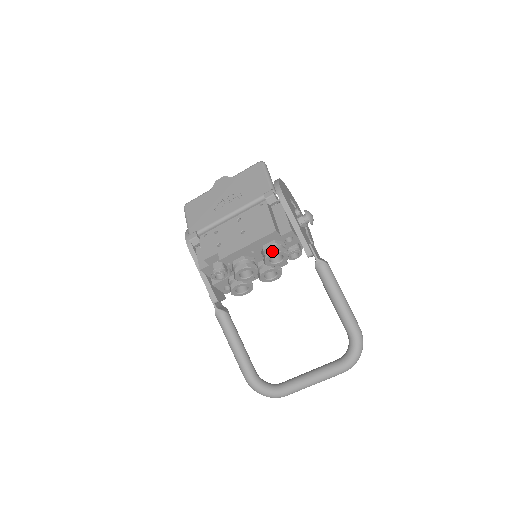
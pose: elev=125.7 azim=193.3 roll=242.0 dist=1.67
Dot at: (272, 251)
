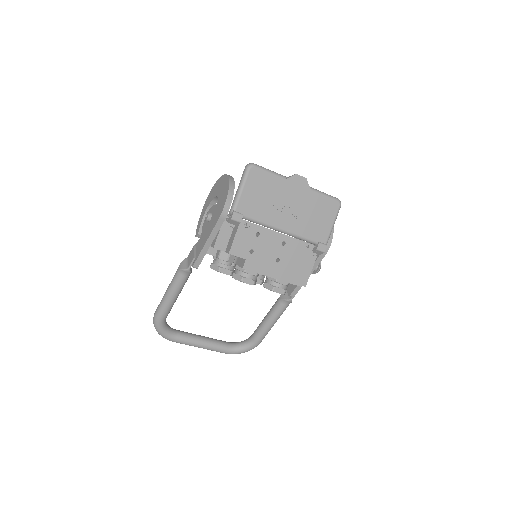
Dot at: (281, 291)
